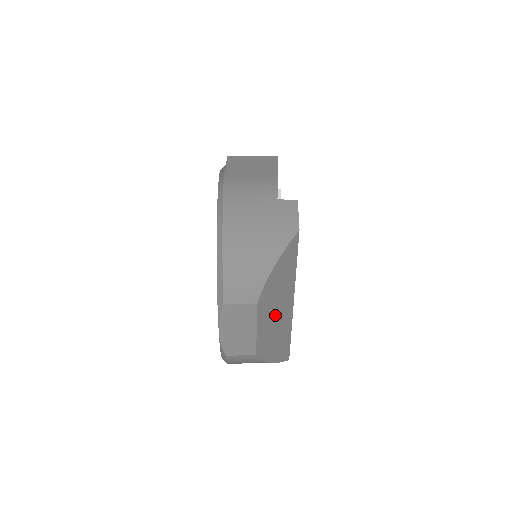
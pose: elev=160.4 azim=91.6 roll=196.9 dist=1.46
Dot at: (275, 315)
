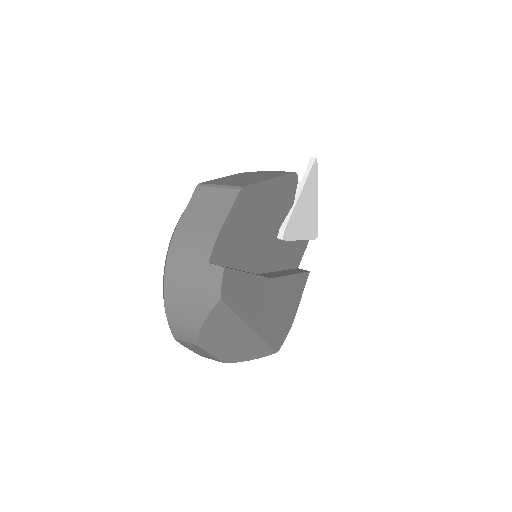
Dot at: (231, 342)
